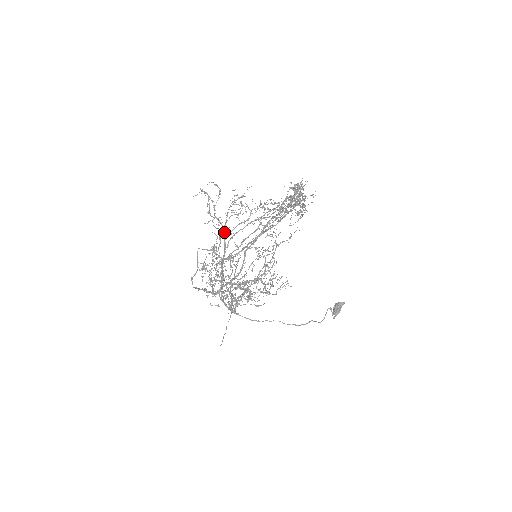
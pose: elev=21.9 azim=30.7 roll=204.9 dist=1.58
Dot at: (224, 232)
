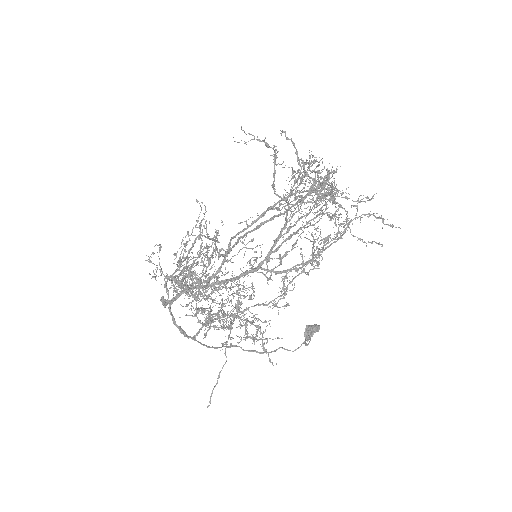
Dot at: (284, 227)
